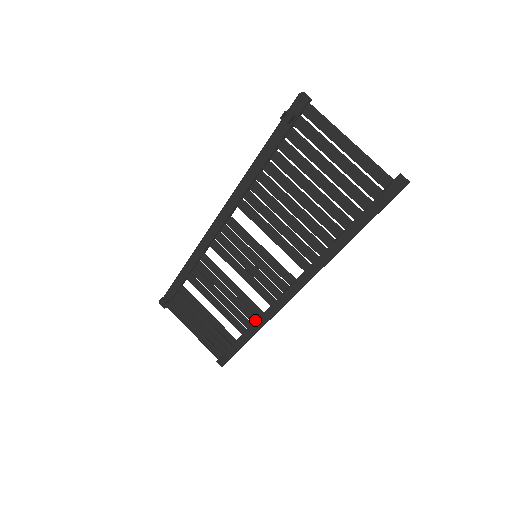
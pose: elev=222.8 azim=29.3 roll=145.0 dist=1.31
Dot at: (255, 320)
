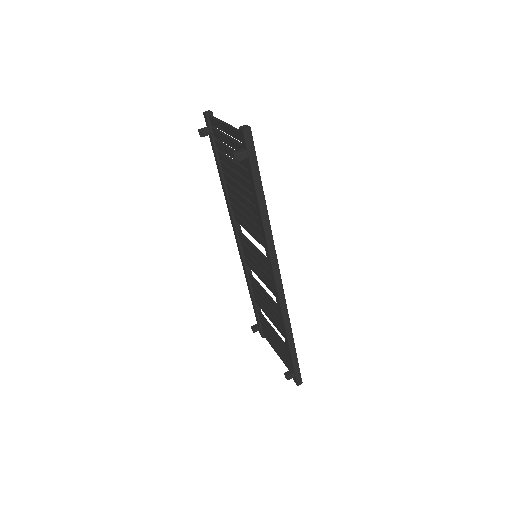
Dot at: occluded
